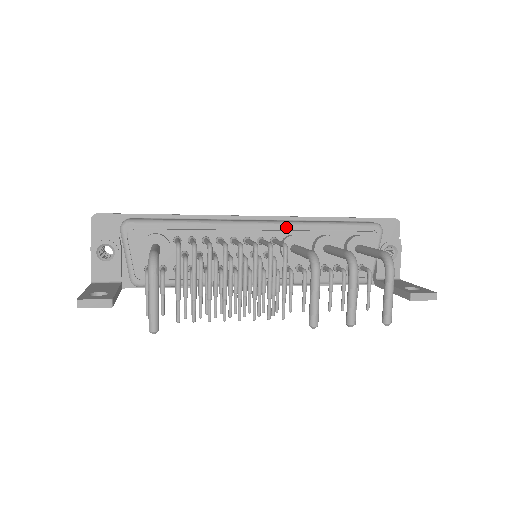
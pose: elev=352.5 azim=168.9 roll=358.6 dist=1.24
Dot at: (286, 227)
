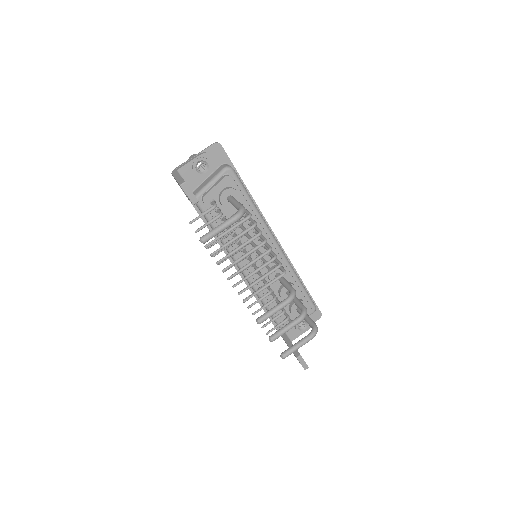
Dot at: (285, 261)
